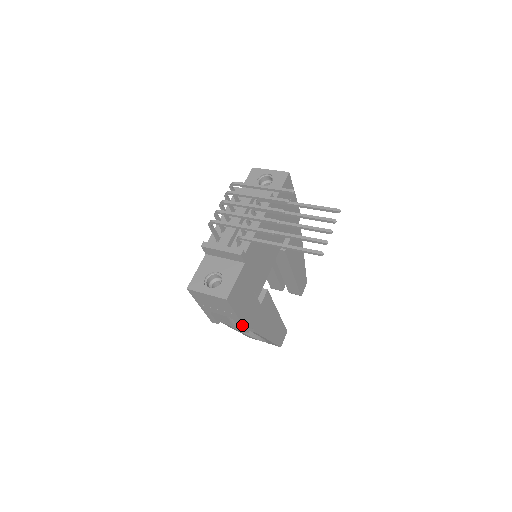
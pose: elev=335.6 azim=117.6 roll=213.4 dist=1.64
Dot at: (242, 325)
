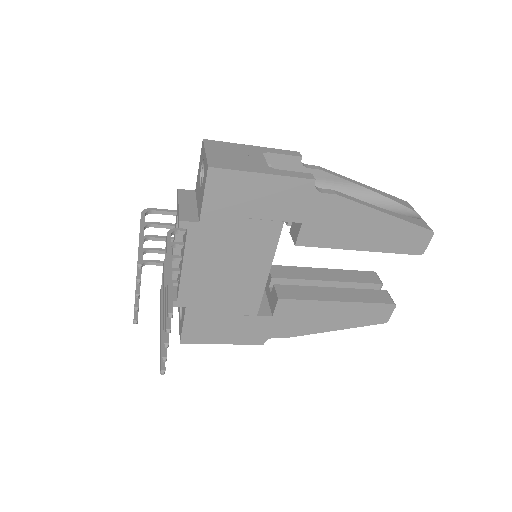
Dot at: (243, 343)
